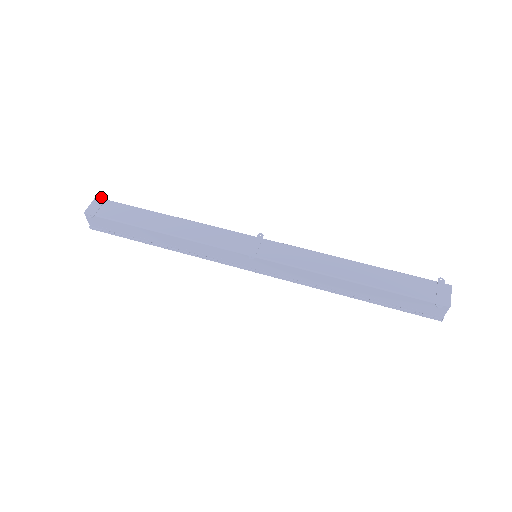
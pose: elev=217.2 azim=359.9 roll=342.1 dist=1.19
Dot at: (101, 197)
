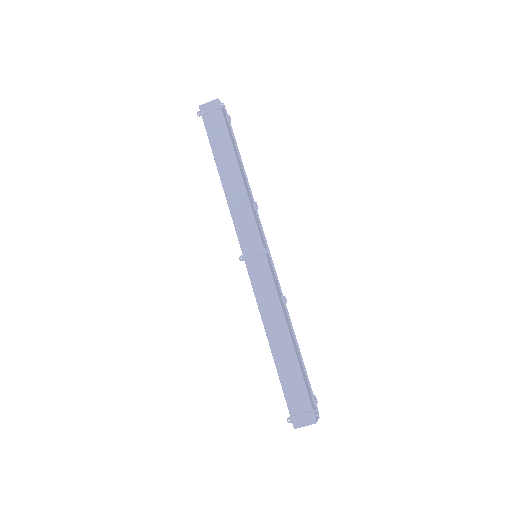
Dot at: (220, 103)
